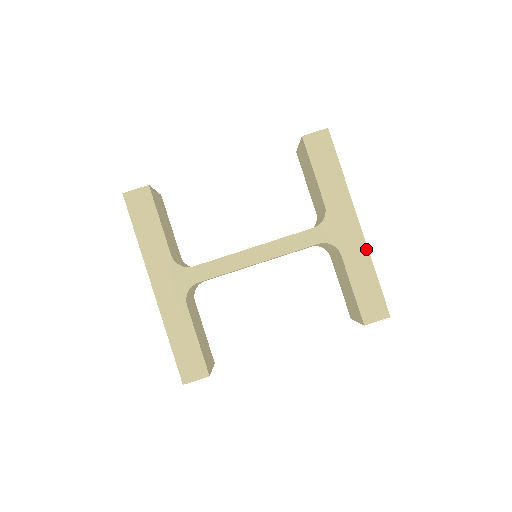
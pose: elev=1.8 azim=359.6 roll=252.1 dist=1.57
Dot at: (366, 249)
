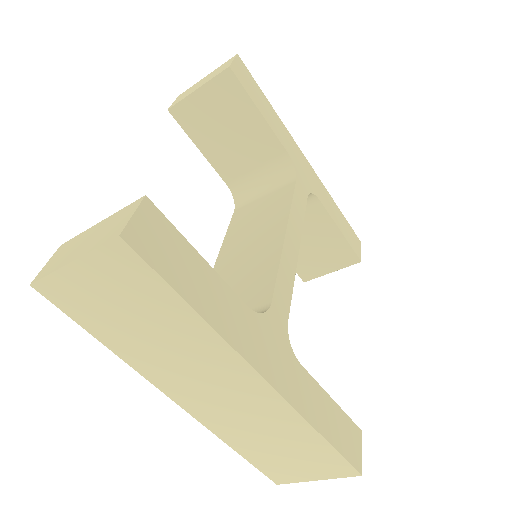
Dot at: (324, 186)
